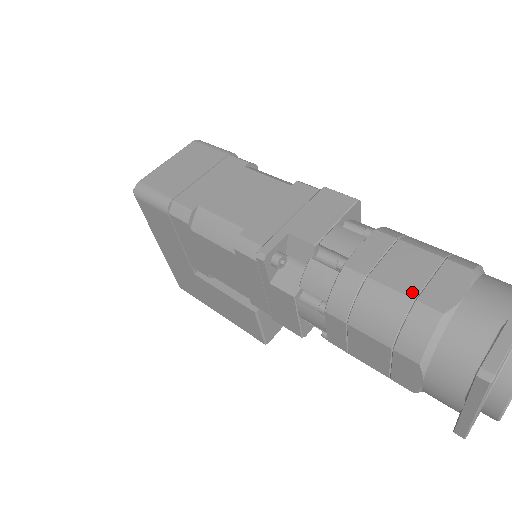
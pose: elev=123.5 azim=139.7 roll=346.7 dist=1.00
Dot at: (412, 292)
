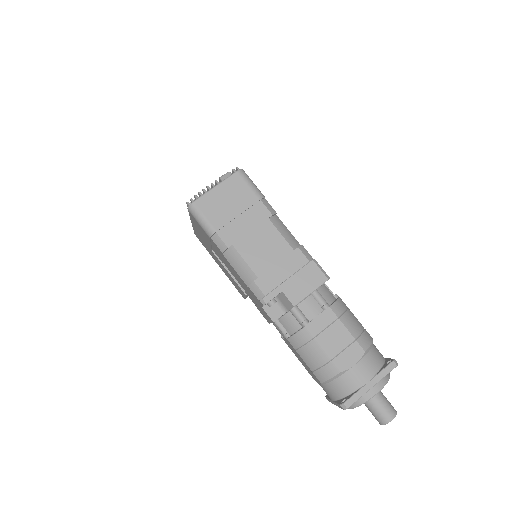
Dot at: (332, 355)
